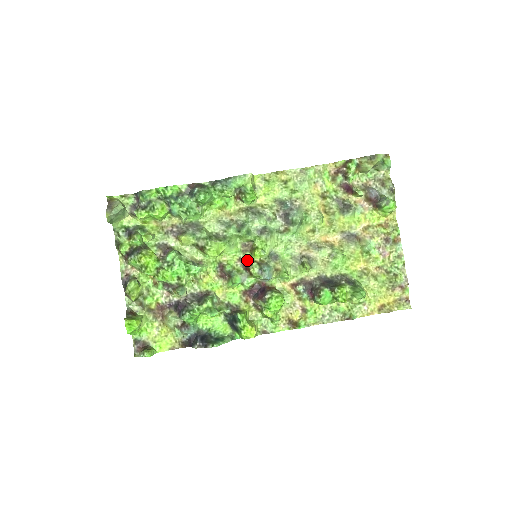
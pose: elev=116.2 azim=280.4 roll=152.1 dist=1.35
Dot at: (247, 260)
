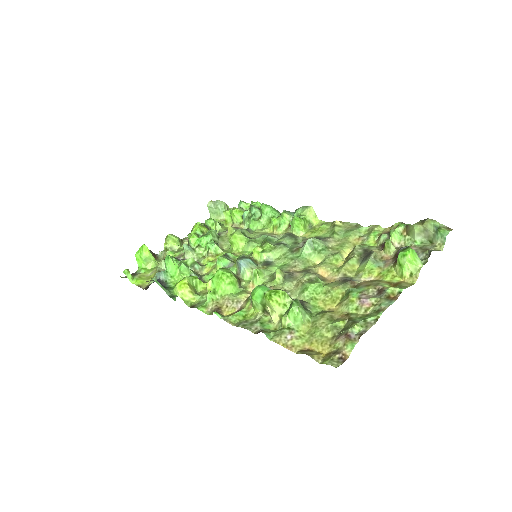
Dot at: occluded
